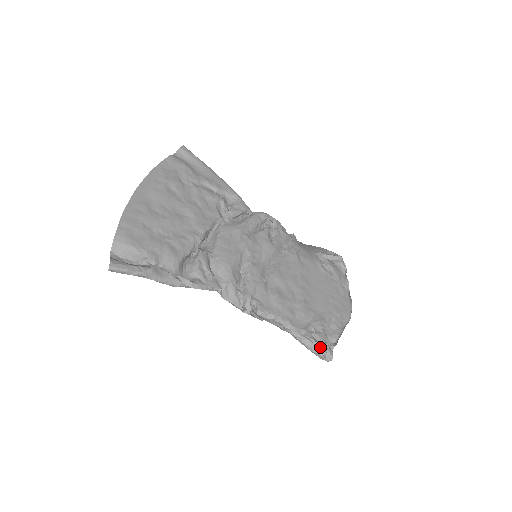
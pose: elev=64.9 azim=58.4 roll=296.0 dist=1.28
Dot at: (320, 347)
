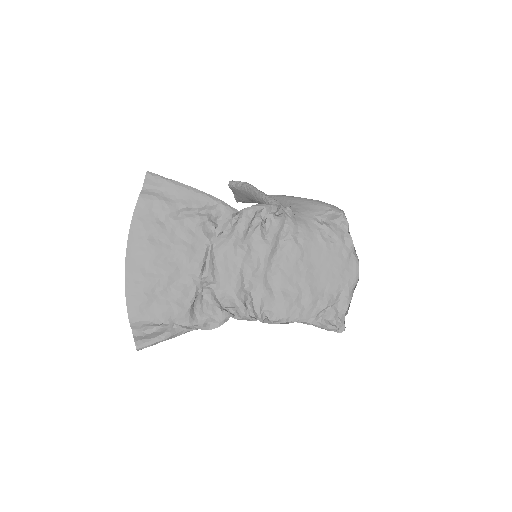
Dot at: (332, 326)
